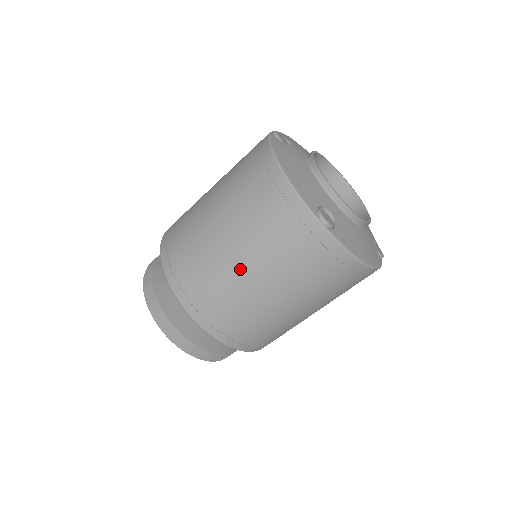
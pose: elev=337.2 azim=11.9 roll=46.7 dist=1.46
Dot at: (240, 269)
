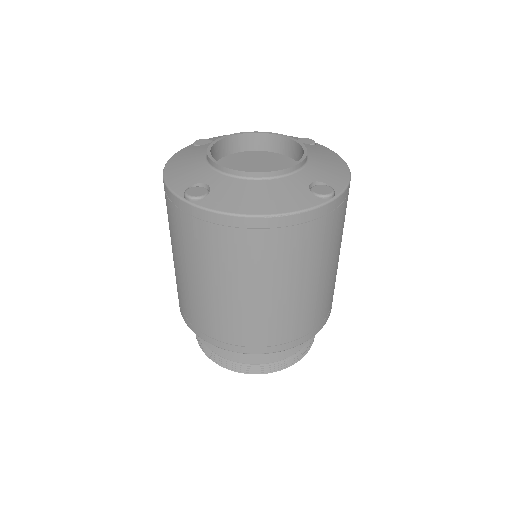
Dot at: (184, 274)
